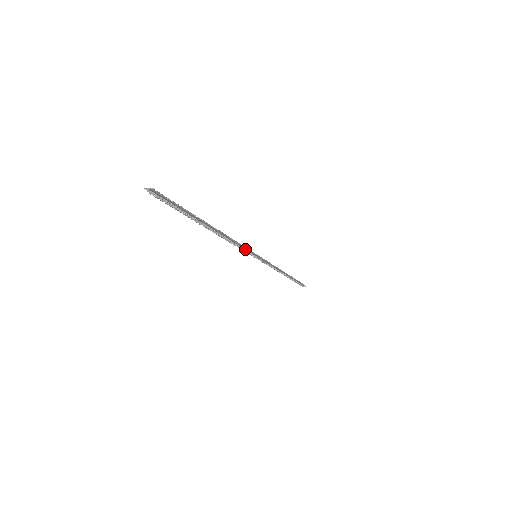
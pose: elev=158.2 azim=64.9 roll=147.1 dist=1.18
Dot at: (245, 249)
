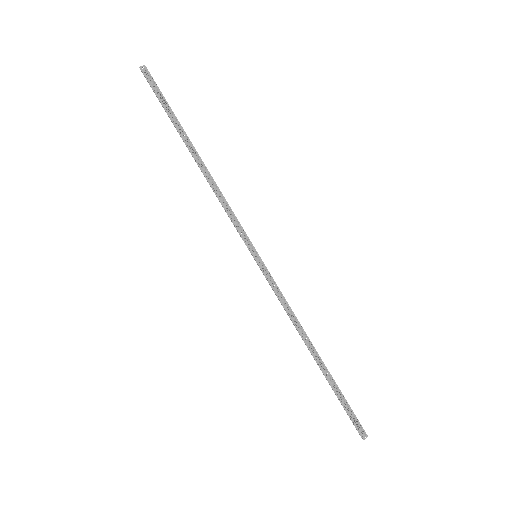
Dot at: occluded
